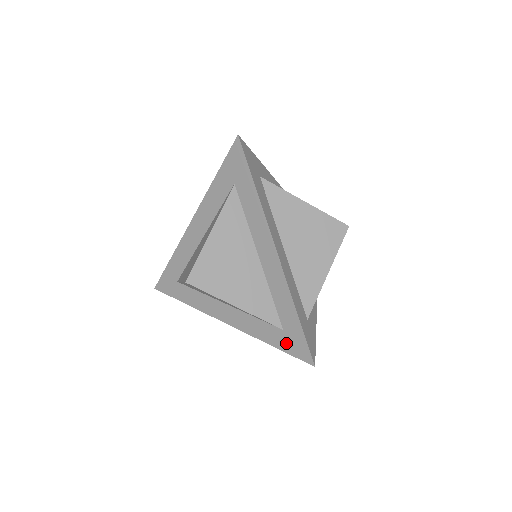
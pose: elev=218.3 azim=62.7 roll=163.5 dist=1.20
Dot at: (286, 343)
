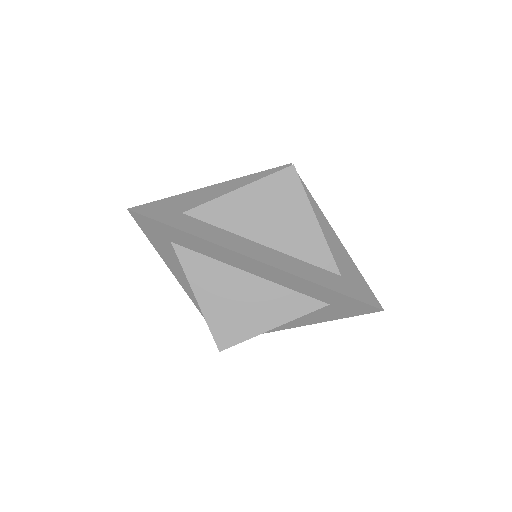
Dot at: (343, 311)
